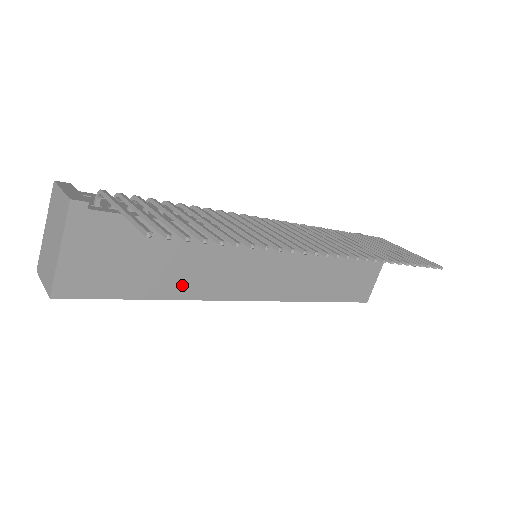
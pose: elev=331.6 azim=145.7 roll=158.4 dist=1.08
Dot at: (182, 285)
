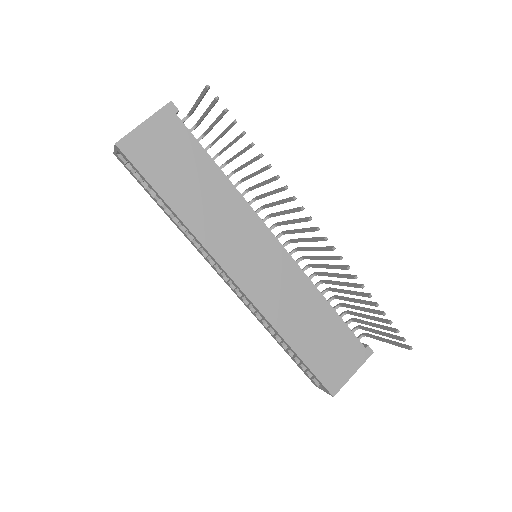
Dot at: (194, 215)
